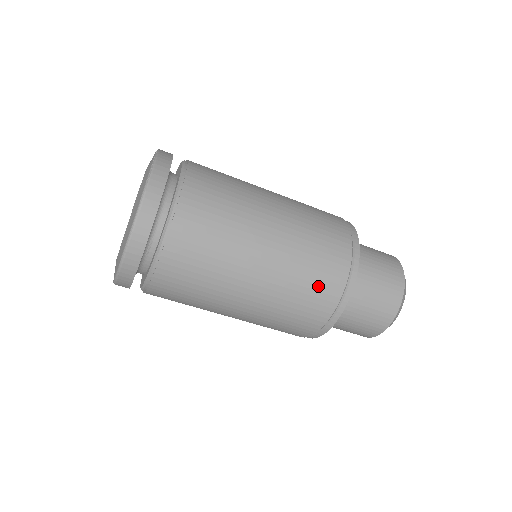
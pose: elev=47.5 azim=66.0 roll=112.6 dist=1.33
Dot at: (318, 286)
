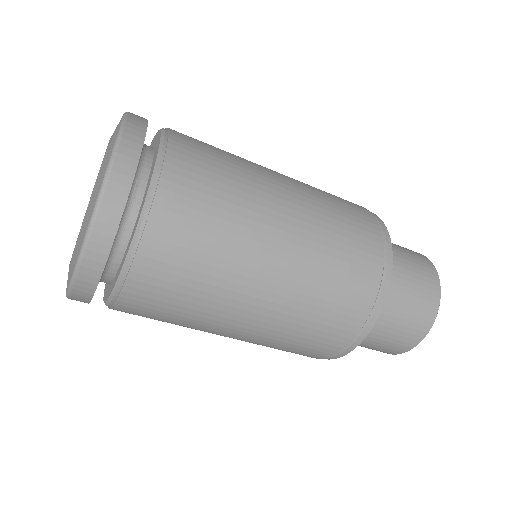
Dot at: (355, 228)
